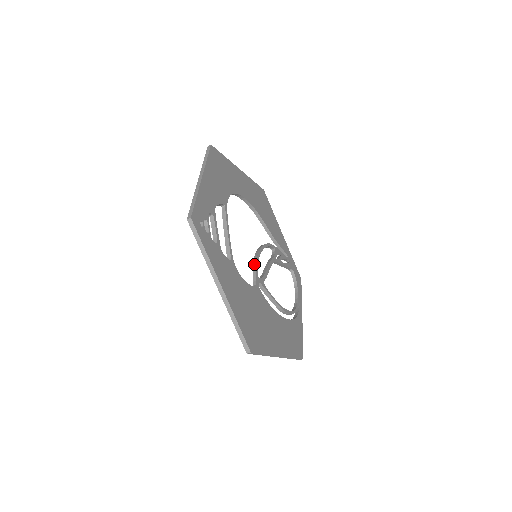
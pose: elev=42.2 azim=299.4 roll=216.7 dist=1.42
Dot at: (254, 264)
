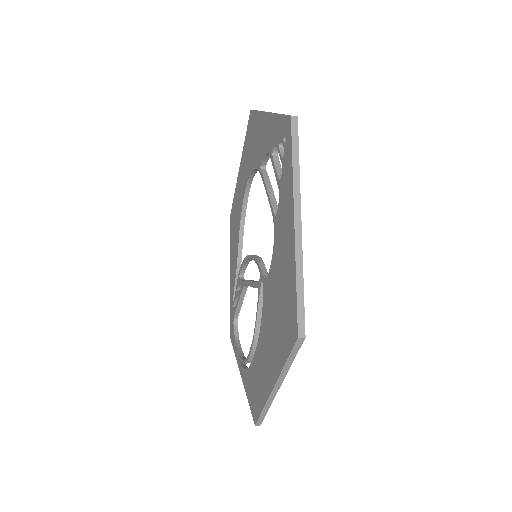
Dot at: (260, 260)
